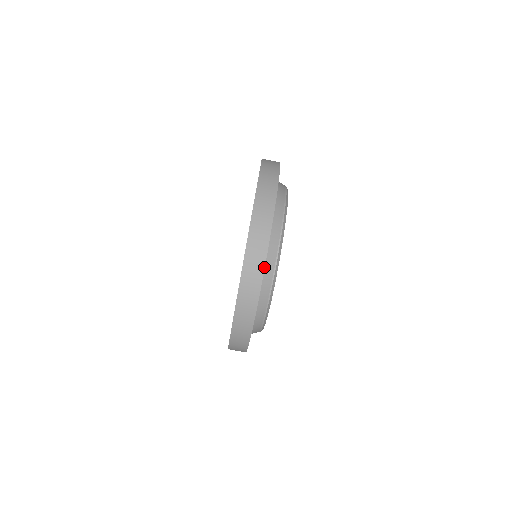
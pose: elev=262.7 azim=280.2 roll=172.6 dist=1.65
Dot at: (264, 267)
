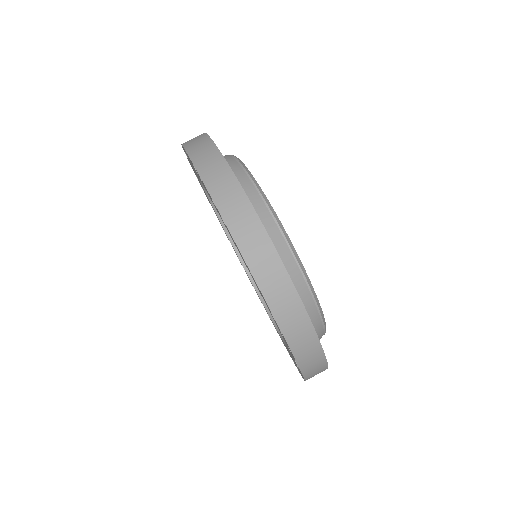
Dot at: (205, 134)
